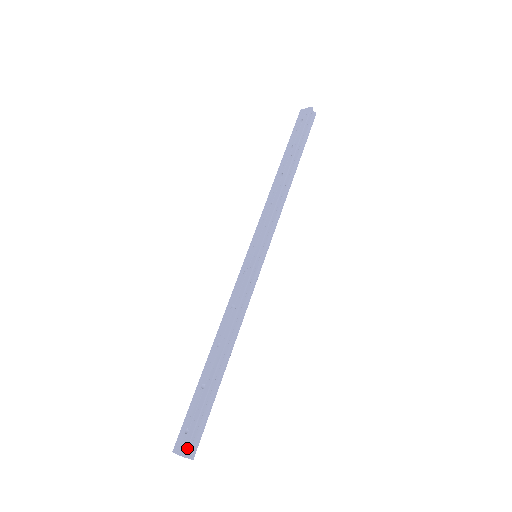
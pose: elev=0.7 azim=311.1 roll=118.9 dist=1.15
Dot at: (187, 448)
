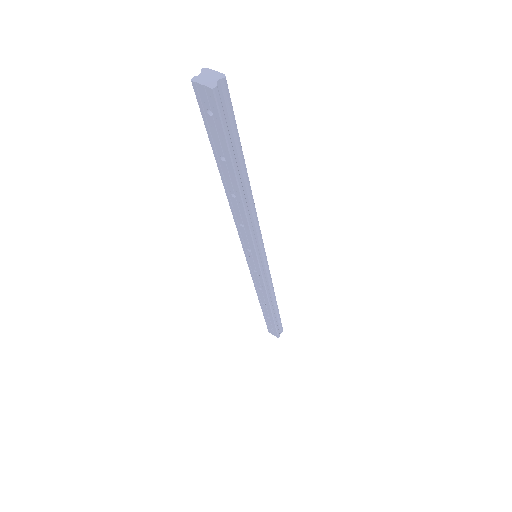
Dot at: (278, 336)
